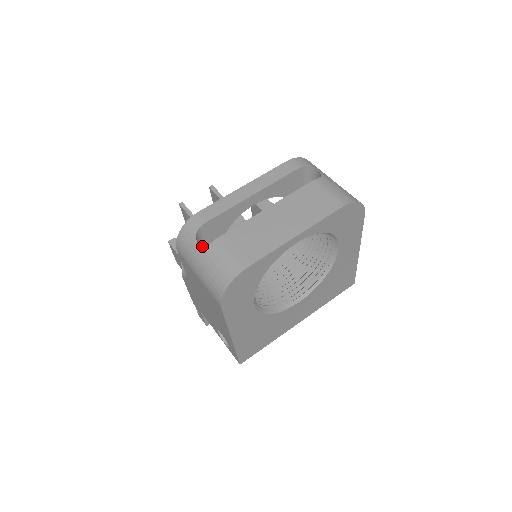
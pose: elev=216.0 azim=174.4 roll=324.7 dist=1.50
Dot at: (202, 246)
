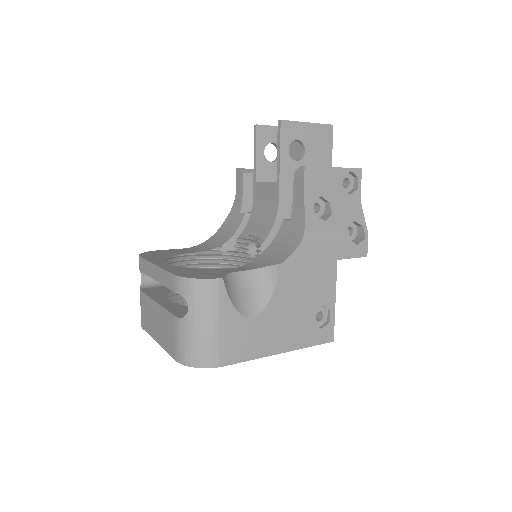
Dot at: (141, 283)
